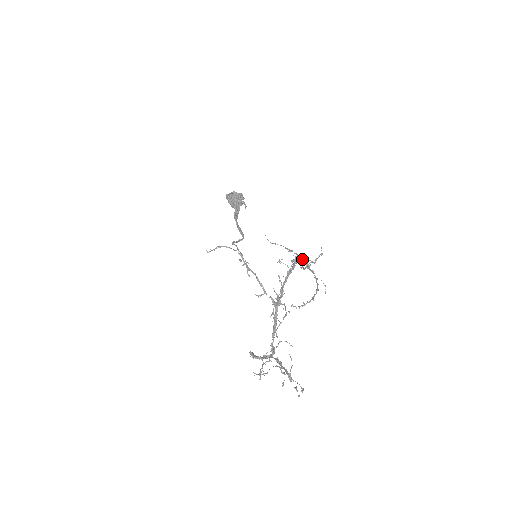
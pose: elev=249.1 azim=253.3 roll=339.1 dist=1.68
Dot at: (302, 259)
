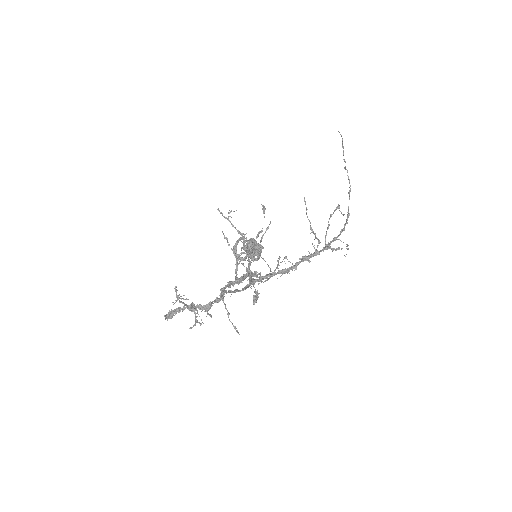
Dot at: (319, 251)
